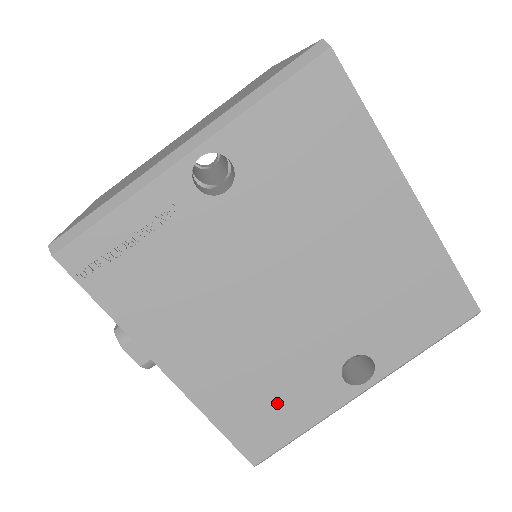
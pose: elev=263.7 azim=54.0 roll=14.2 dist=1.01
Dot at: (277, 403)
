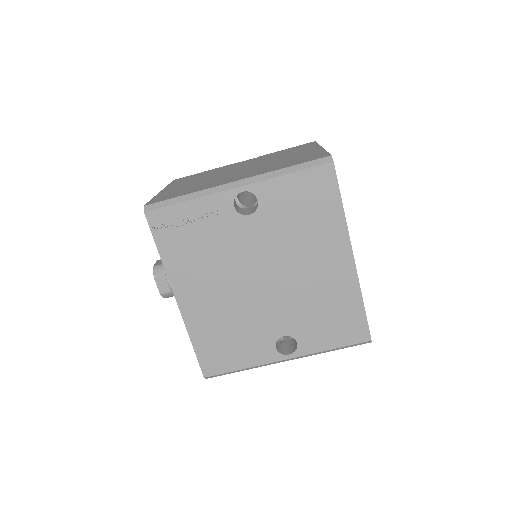
Dot at: (232, 345)
